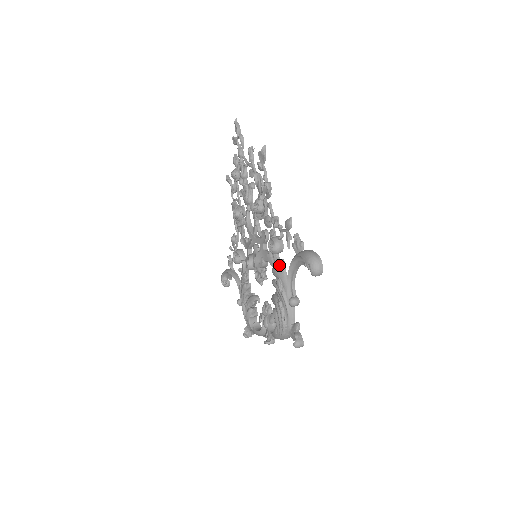
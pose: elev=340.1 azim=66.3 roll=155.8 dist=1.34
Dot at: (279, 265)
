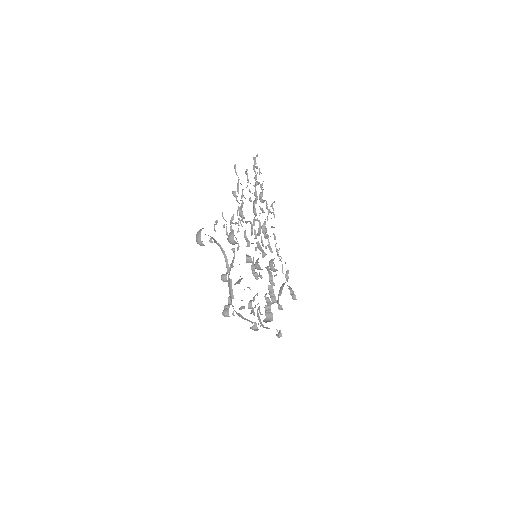
Dot at: occluded
